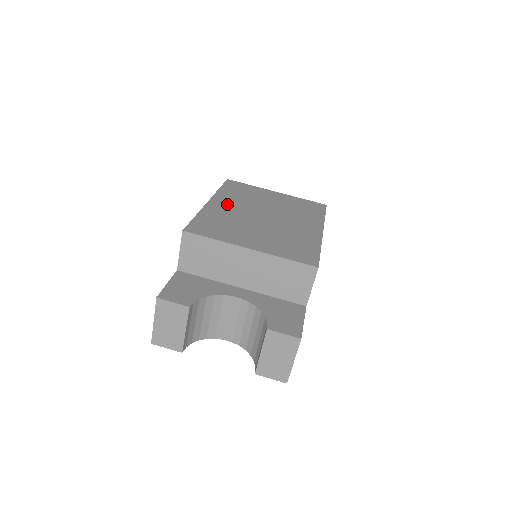
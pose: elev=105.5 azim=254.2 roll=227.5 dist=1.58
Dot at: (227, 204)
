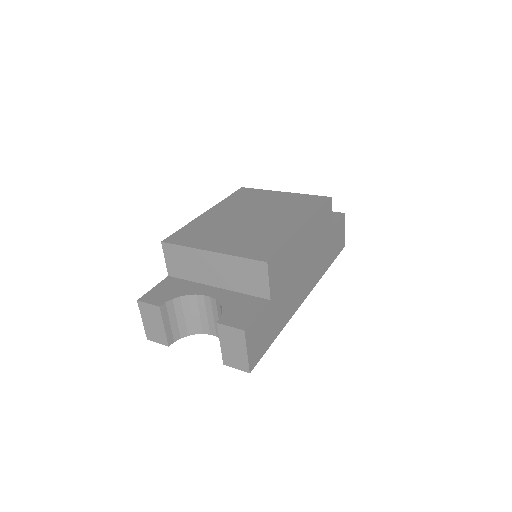
Dot at: (222, 212)
